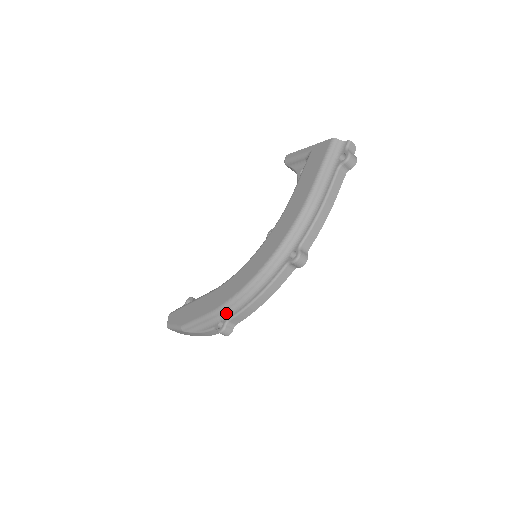
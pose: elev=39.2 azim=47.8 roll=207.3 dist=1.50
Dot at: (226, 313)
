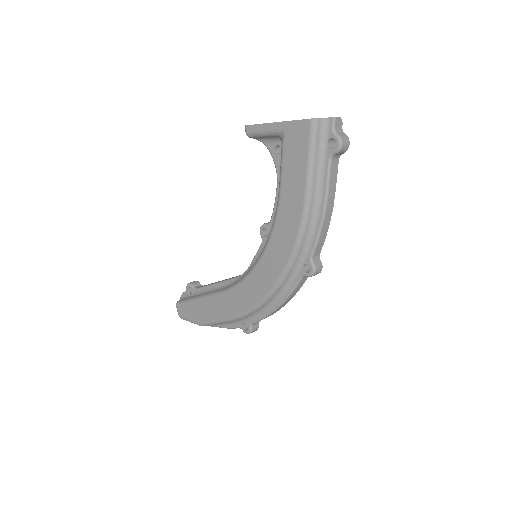
Dot at: (247, 318)
